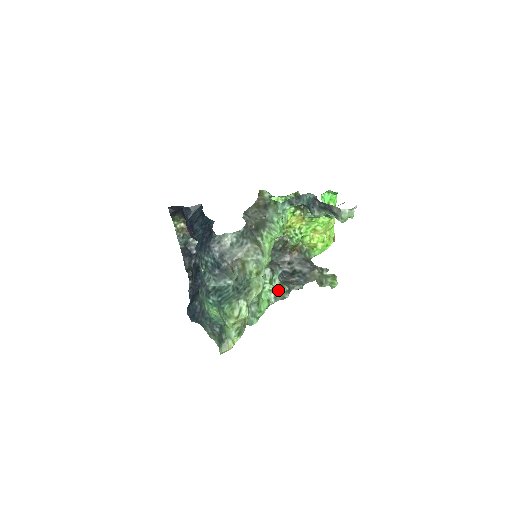
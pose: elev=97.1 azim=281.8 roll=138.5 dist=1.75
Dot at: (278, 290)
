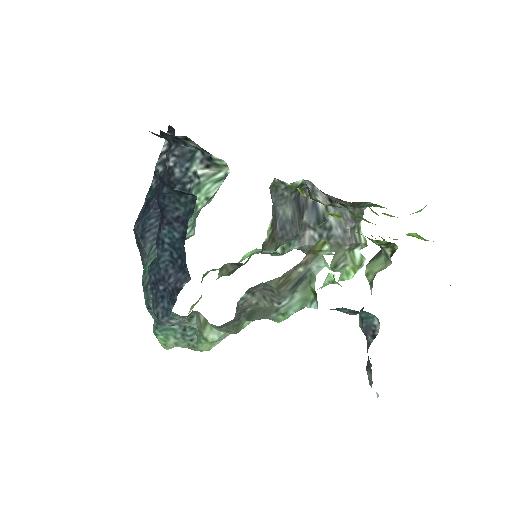
Dot at: occluded
